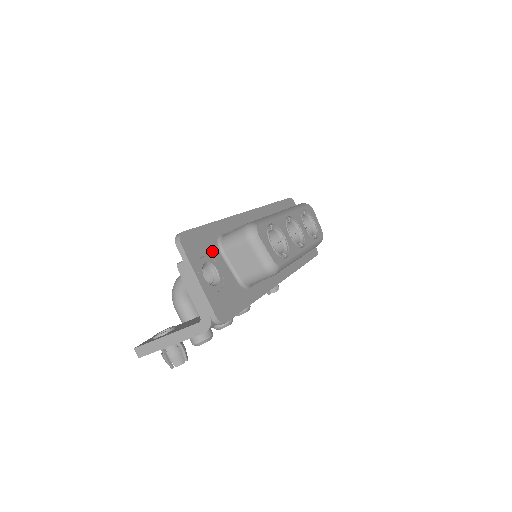
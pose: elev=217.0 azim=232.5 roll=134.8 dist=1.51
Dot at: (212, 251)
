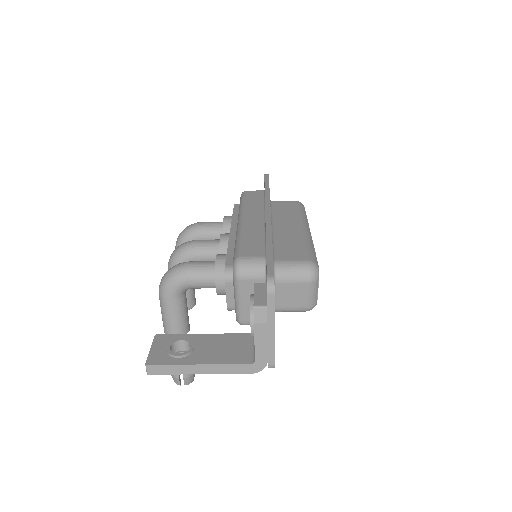
Dot at: occluded
